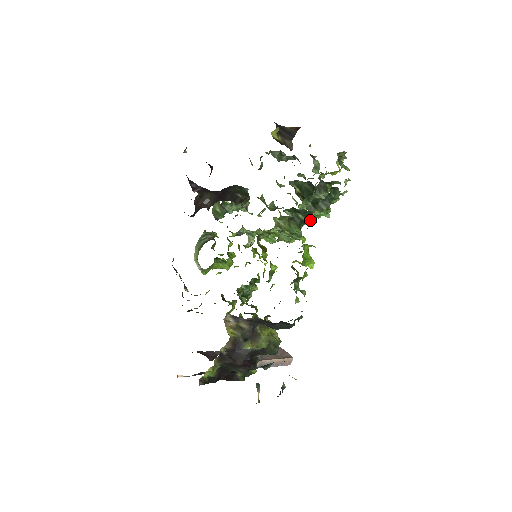
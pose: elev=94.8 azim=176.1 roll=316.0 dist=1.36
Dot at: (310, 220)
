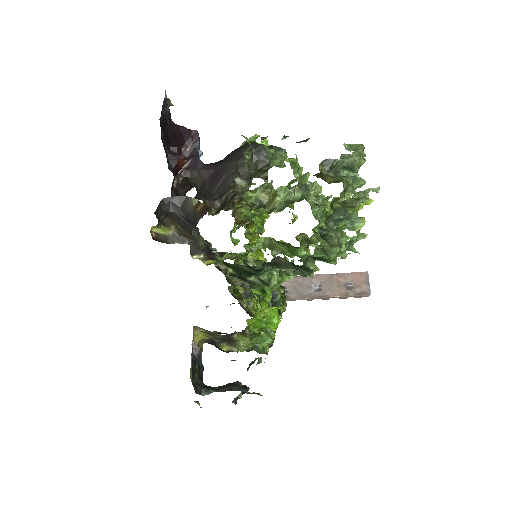
Dot at: occluded
